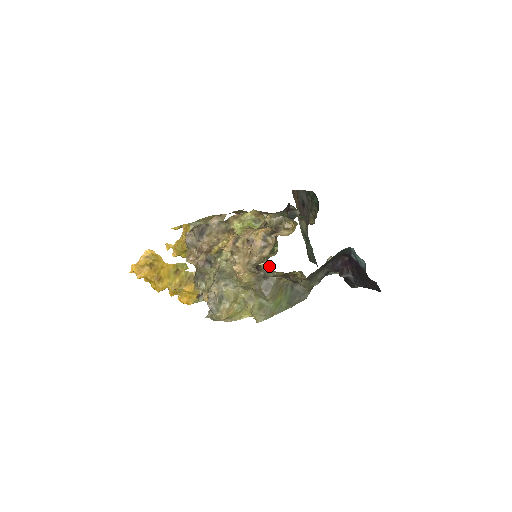
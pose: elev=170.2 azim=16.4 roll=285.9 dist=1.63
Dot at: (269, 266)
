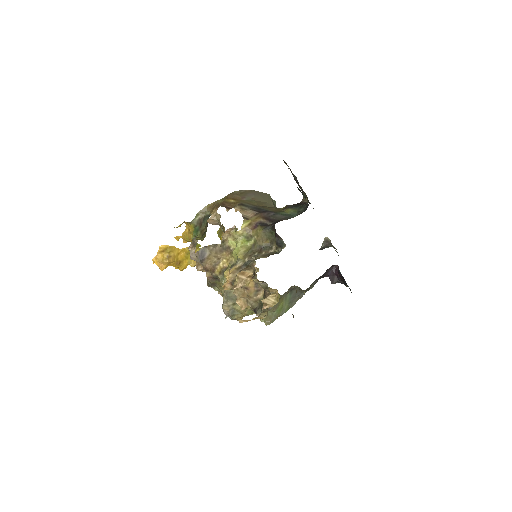
Dot at: occluded
